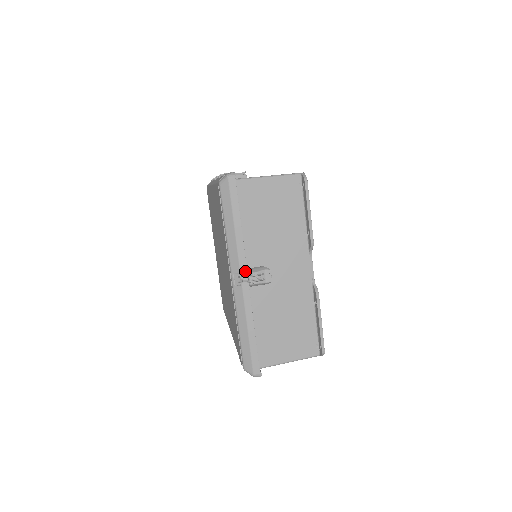
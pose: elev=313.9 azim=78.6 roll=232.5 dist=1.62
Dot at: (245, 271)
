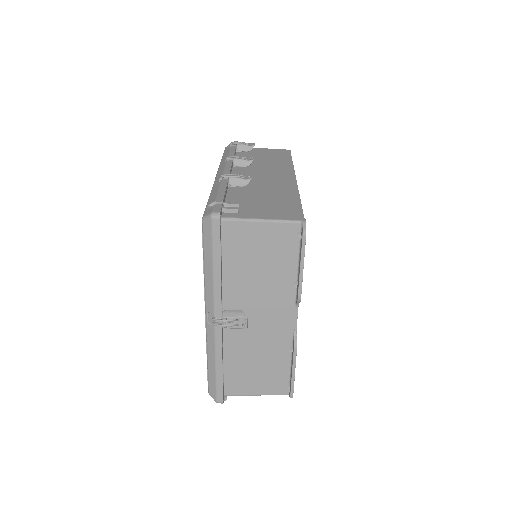
Dot at: (219, 314)
